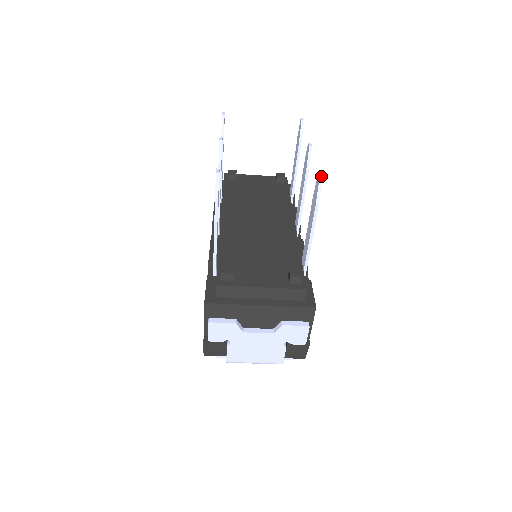
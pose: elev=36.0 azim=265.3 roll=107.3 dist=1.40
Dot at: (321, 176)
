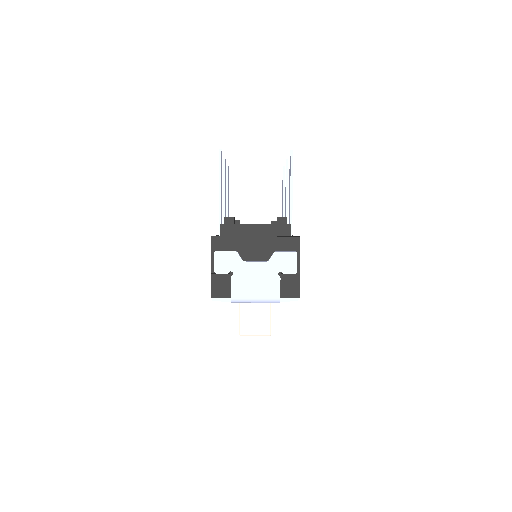
Dot at: (292, 150)
